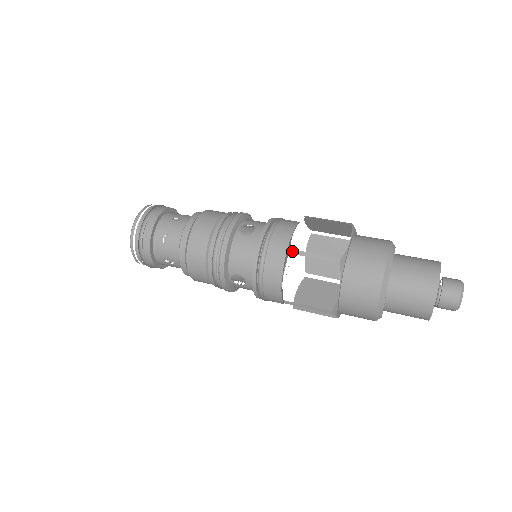
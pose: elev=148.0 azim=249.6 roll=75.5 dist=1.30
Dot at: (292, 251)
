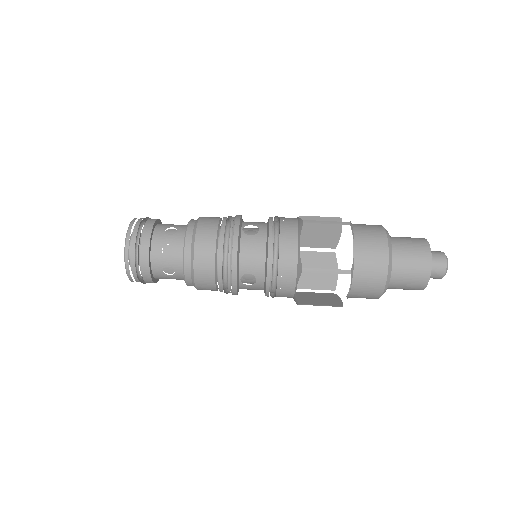
Dot at: occluded
